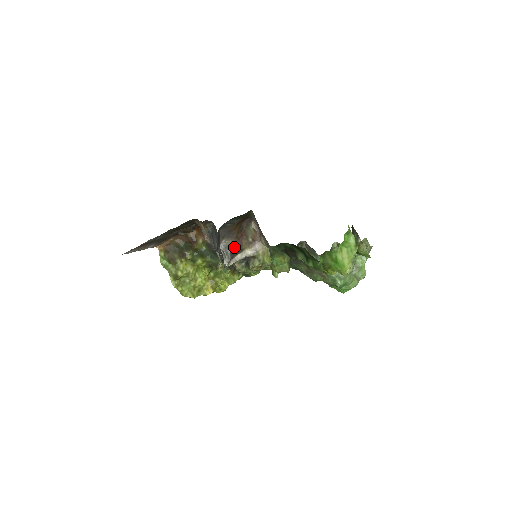
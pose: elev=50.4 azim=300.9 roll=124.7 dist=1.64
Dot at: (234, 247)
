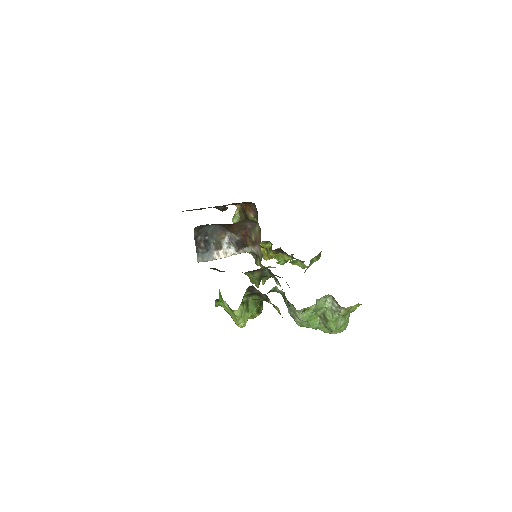
Dot at: (240, 240)
